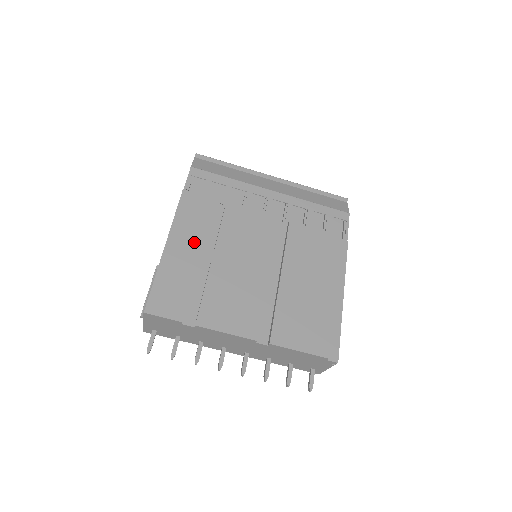
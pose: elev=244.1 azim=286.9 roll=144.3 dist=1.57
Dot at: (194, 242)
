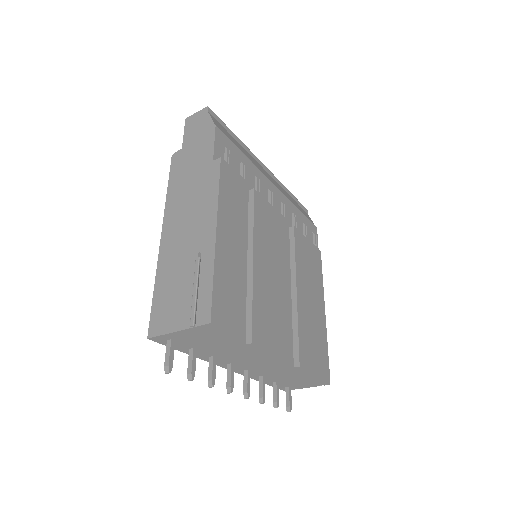
Dot at: (238, 232)
